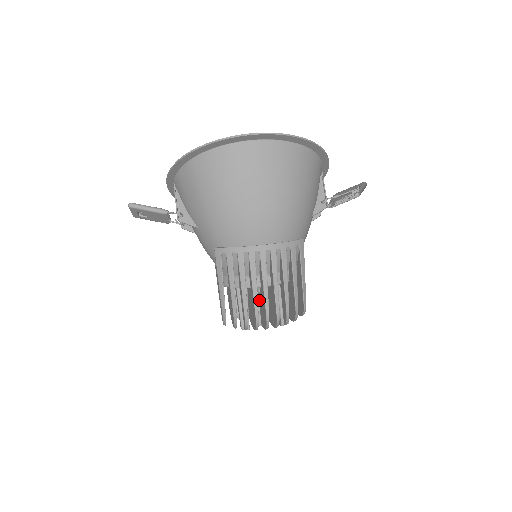
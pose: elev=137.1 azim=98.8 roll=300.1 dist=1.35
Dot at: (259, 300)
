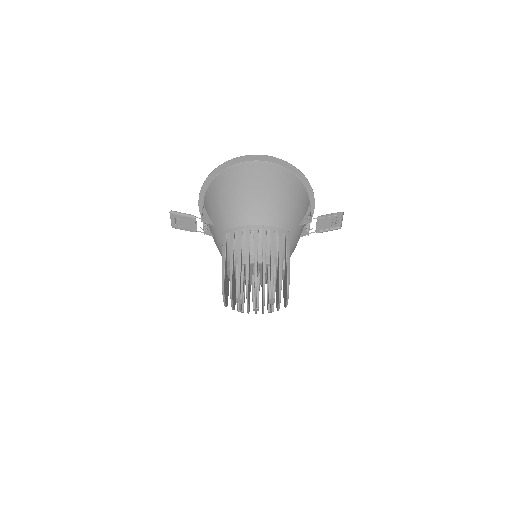
Dot at: occluded
